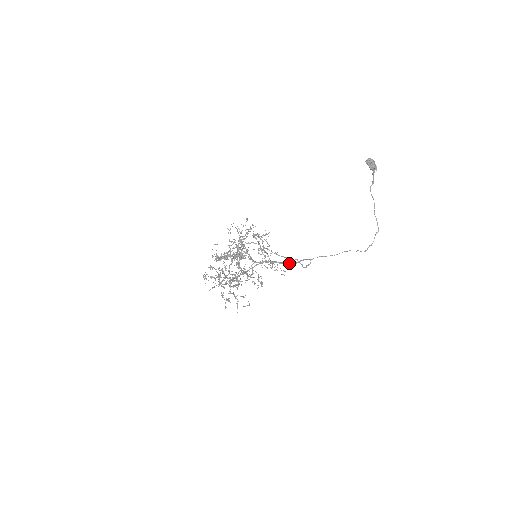
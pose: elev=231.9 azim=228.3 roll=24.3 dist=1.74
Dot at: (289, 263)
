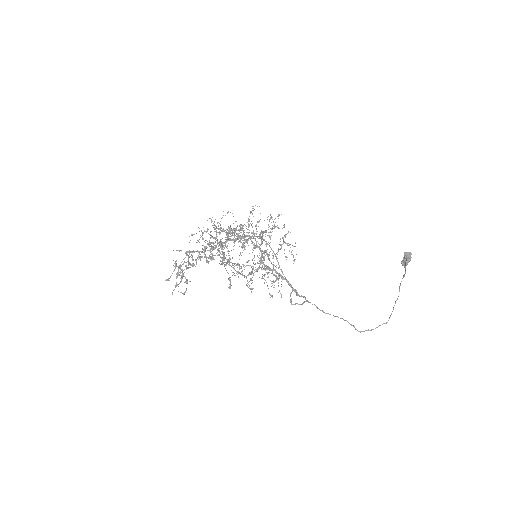
Dot at: (296, 291)
